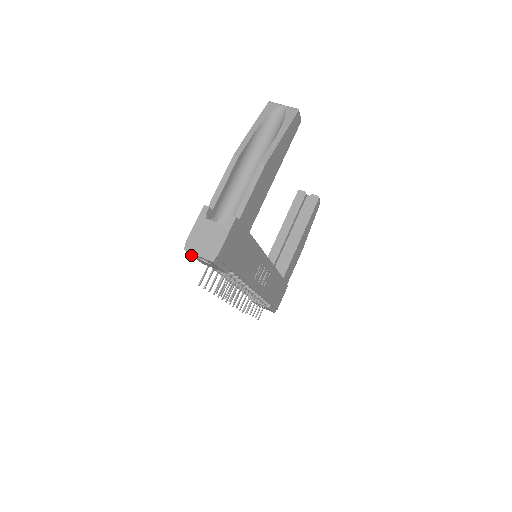
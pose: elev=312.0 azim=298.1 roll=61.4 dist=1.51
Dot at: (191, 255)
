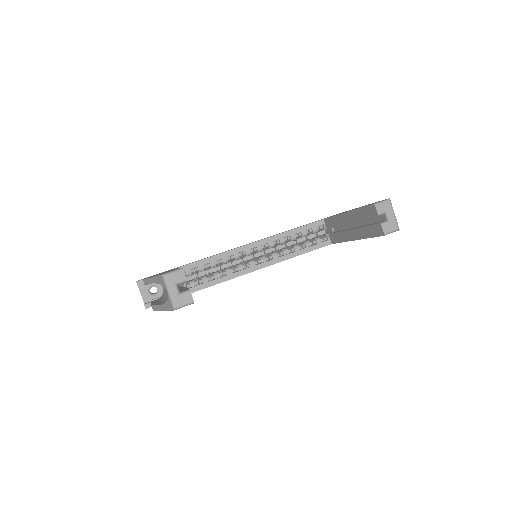
Dot at: occluded
